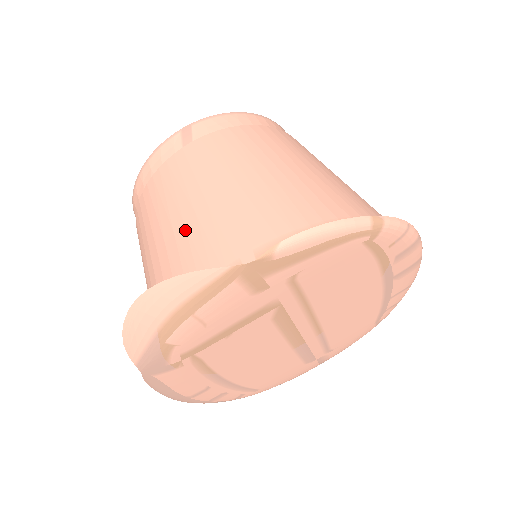
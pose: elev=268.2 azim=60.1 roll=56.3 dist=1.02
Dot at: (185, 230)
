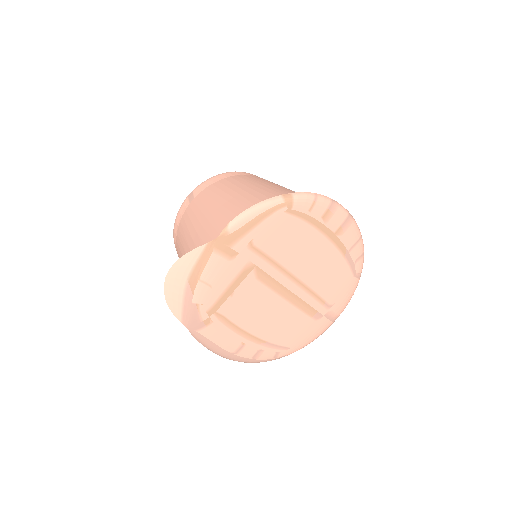
Dot at: (194, 244)
